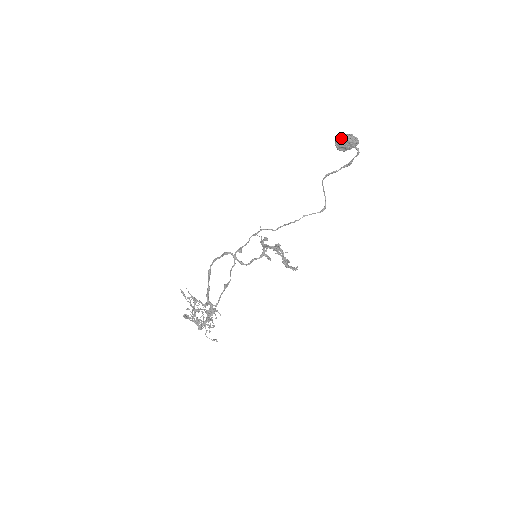
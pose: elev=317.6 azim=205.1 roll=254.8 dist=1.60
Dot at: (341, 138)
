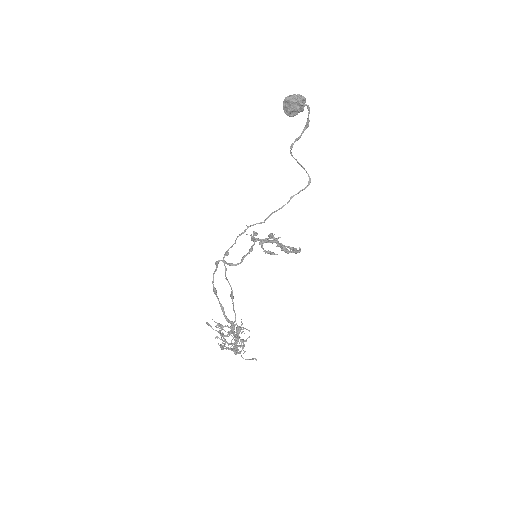
Dot at: (285, 103)
